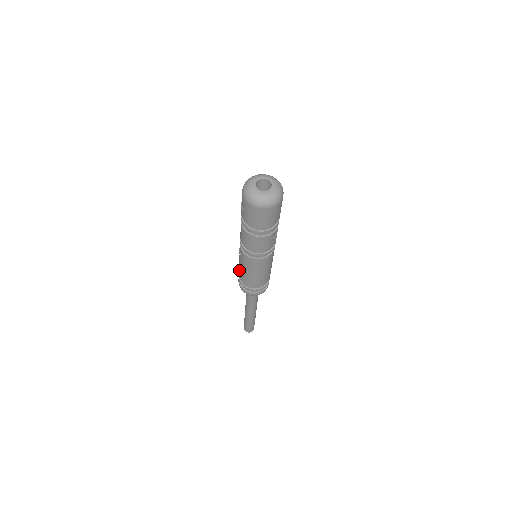
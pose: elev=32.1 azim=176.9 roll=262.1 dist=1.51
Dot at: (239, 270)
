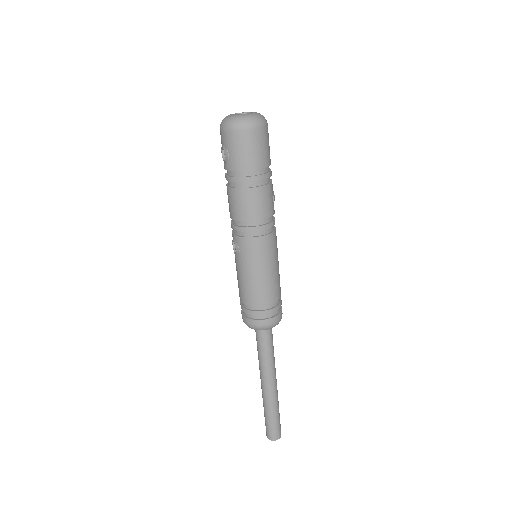
Dot at: (241, 288)
